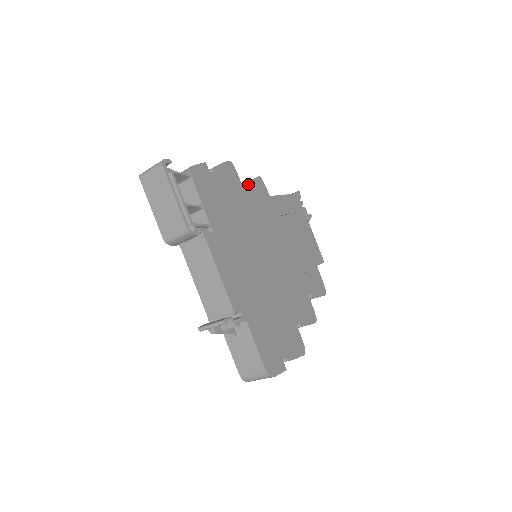
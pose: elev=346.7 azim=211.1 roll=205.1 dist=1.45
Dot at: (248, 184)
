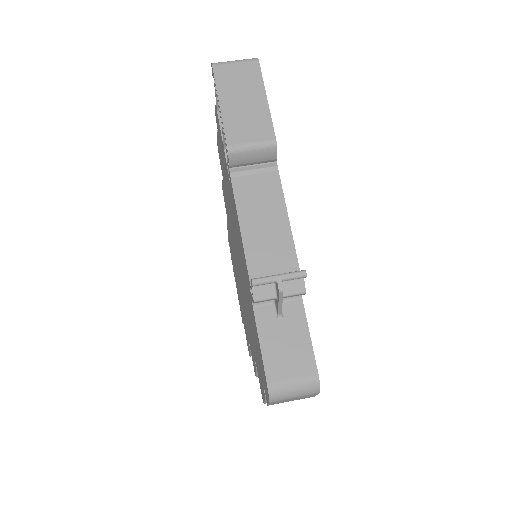
Dot at: occluded
